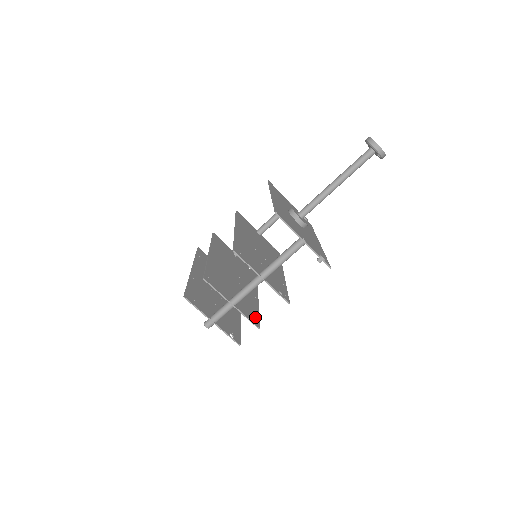
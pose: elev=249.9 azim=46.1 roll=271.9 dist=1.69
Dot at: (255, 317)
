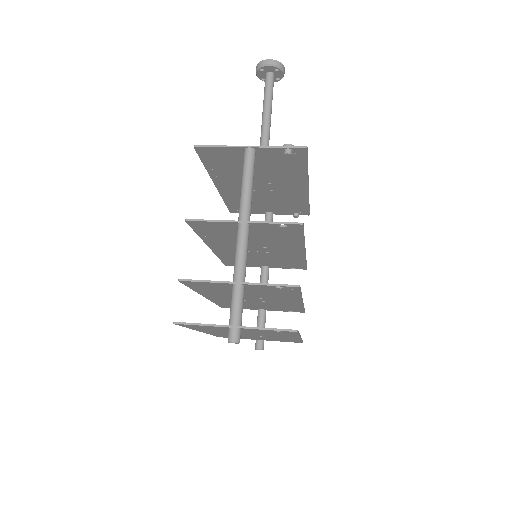
Dot at: (290, 289)
